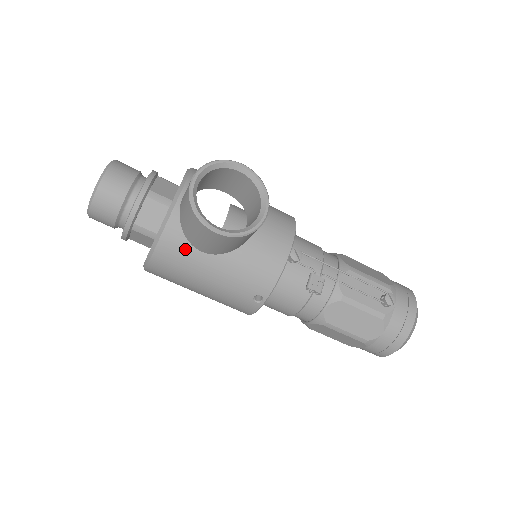
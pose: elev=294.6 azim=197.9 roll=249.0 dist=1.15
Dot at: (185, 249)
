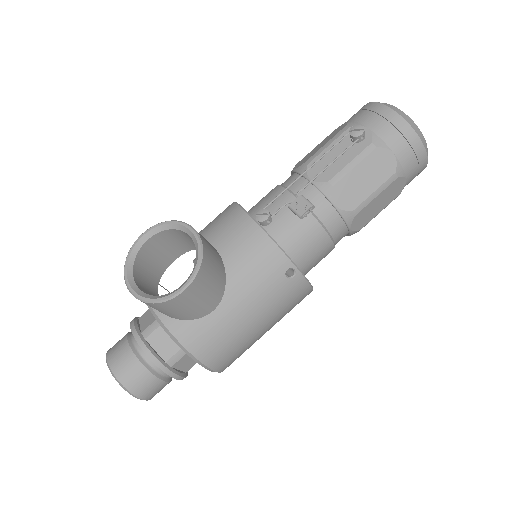
Dot at: (204, 326)
